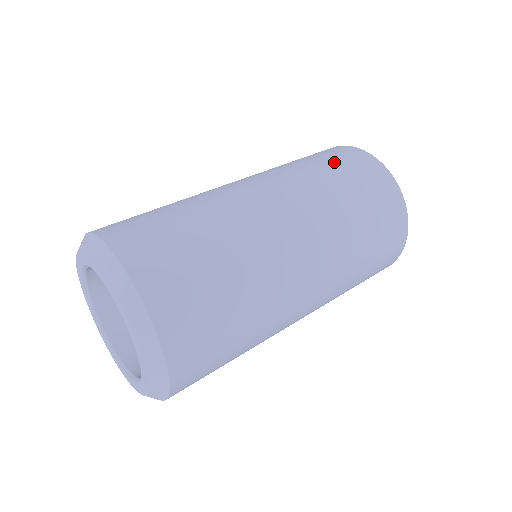
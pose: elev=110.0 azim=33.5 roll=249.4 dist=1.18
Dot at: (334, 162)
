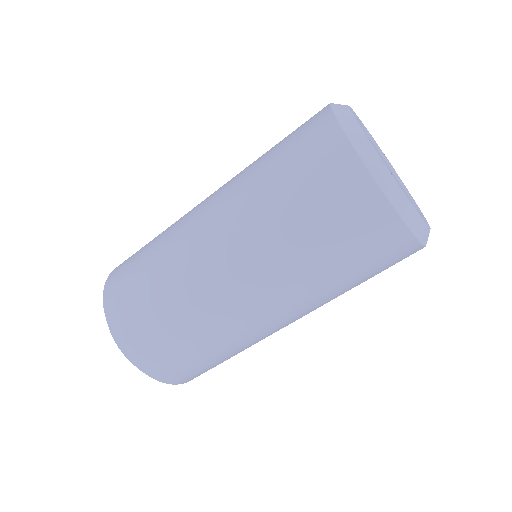
Dot at: (285, 139)
